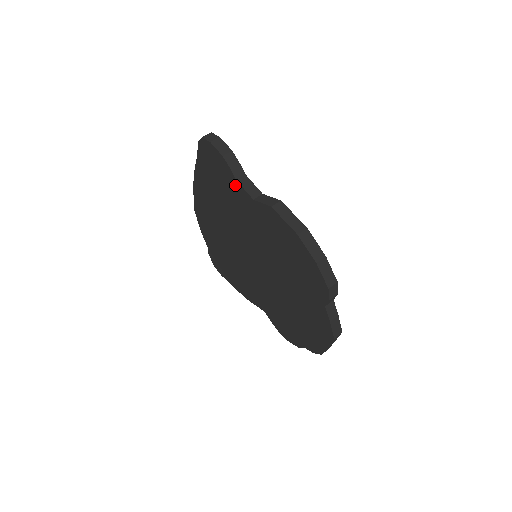
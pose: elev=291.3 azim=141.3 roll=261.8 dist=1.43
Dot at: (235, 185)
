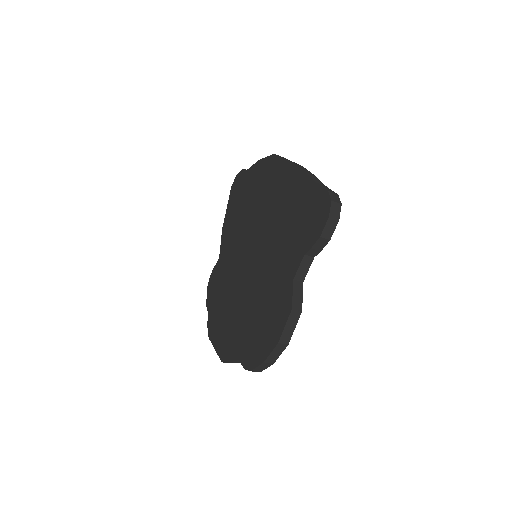
Dot at: (300, 251)
